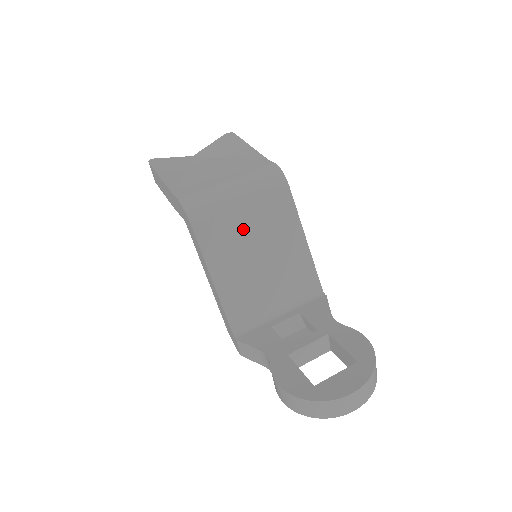
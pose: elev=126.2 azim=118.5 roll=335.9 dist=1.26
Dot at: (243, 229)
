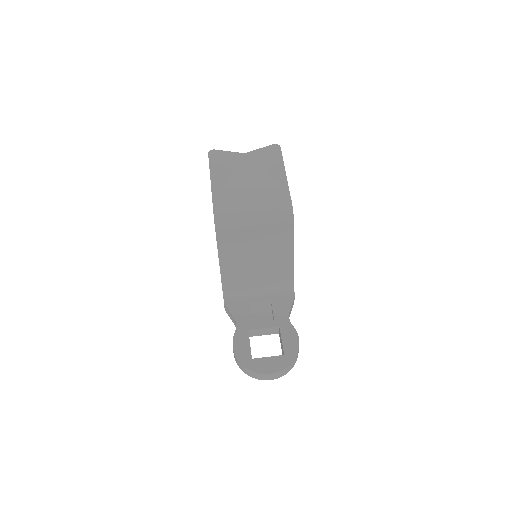
Dot at: (251, 241)
